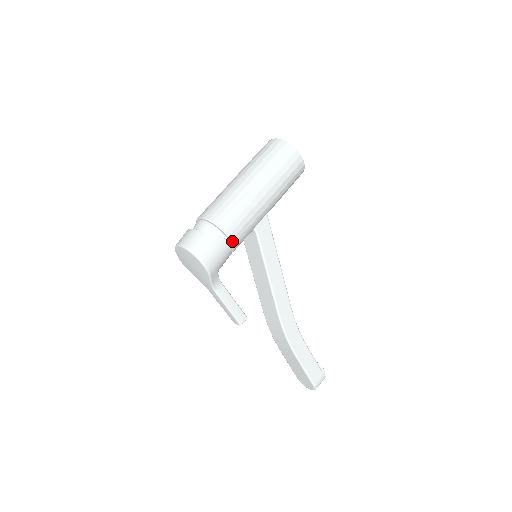
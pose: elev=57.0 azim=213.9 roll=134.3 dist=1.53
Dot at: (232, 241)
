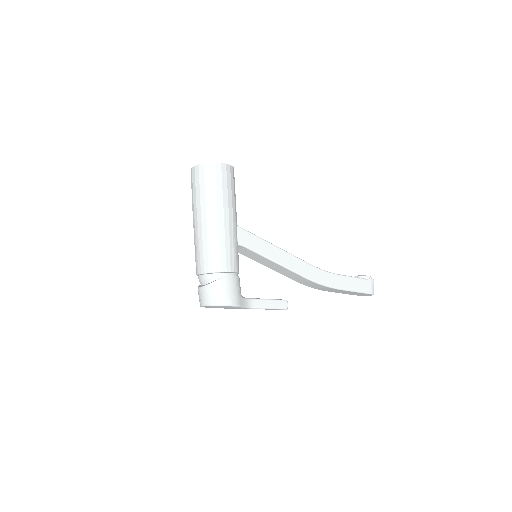
Dot at: (232, 271)
